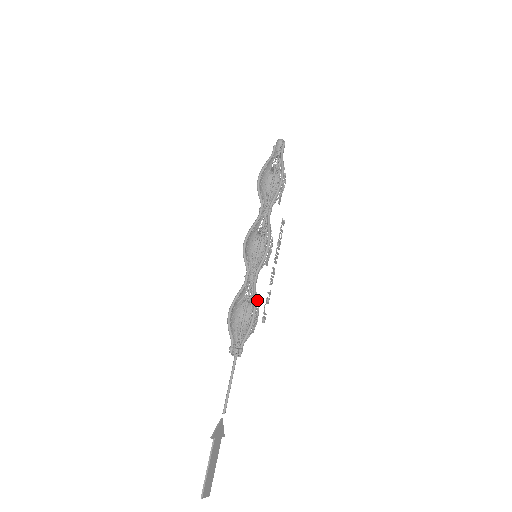
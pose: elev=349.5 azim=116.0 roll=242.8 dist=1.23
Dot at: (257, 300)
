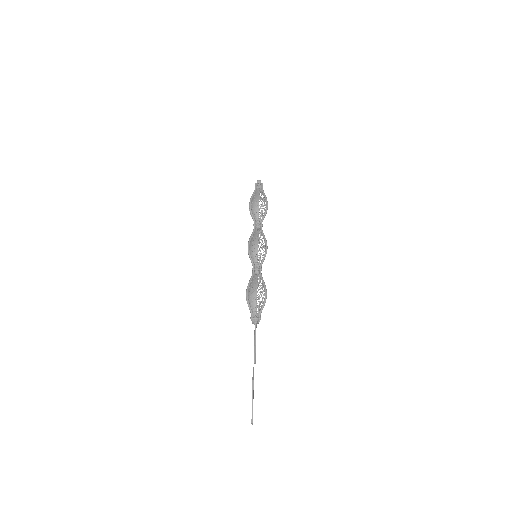
Dot at: occluded
